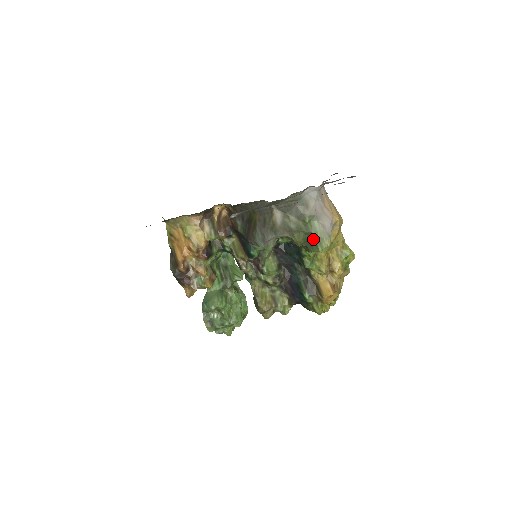
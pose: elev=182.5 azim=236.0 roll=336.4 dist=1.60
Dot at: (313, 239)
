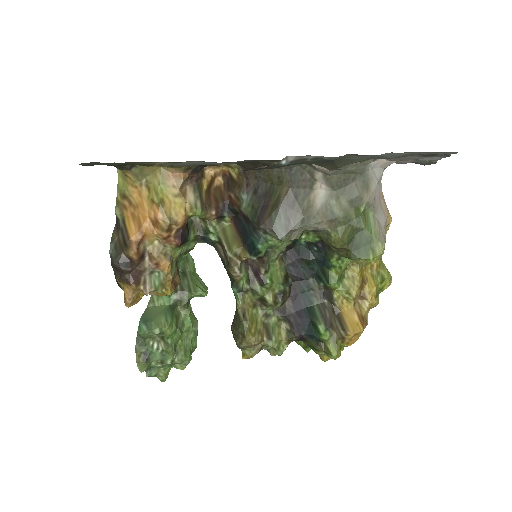
Dot at: (363, 239)
